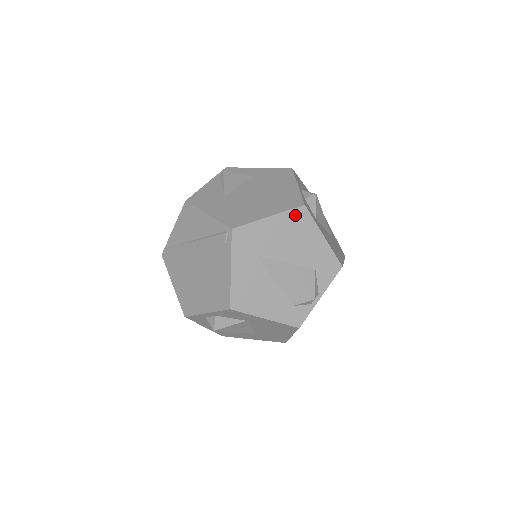
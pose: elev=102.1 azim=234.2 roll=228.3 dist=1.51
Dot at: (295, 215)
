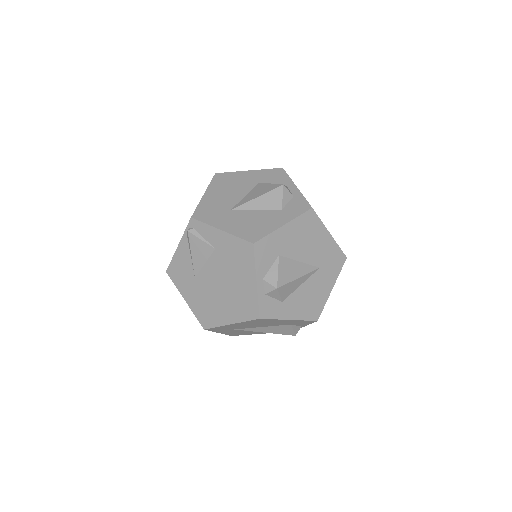
Dot at: (254, 321)
